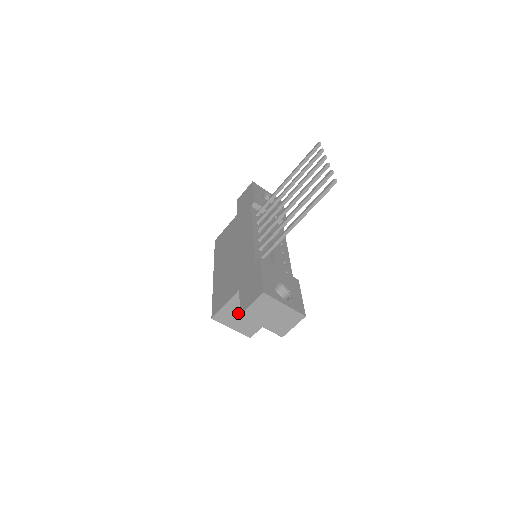
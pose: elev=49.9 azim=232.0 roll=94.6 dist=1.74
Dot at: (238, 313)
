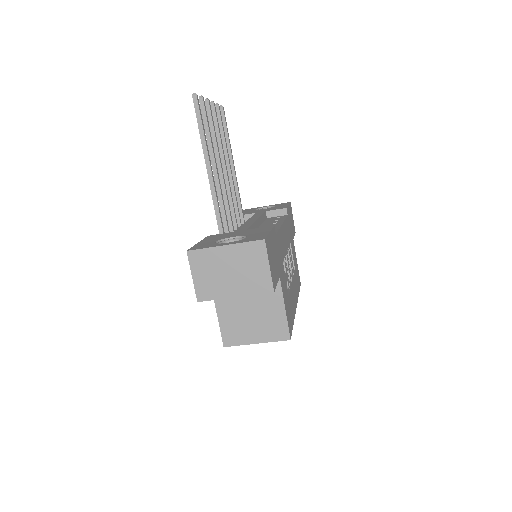
Dot at: (242, 317)
